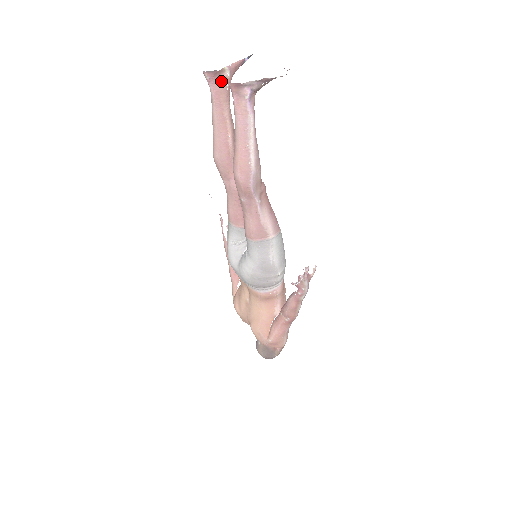
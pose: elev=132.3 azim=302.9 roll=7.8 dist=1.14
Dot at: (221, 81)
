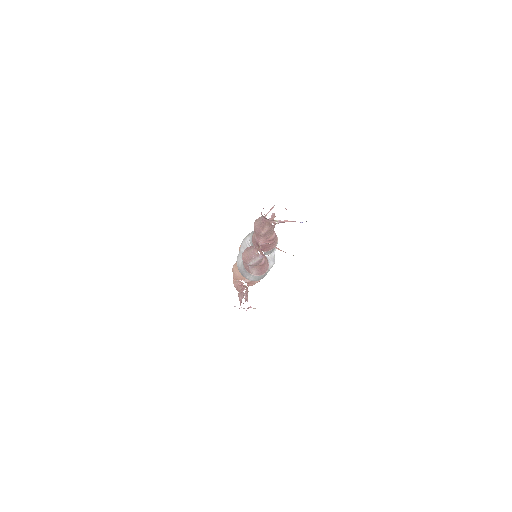
Dot at: (270, 221)
